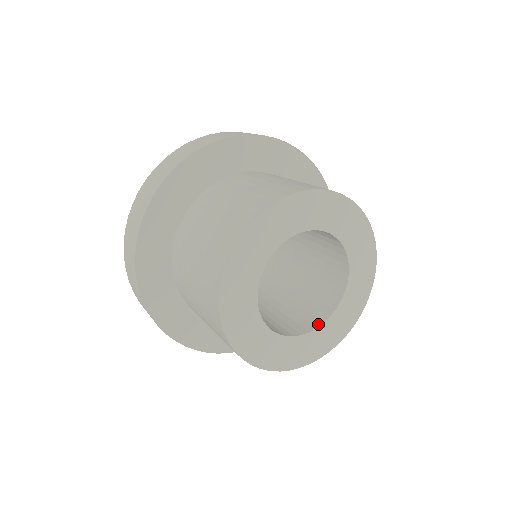
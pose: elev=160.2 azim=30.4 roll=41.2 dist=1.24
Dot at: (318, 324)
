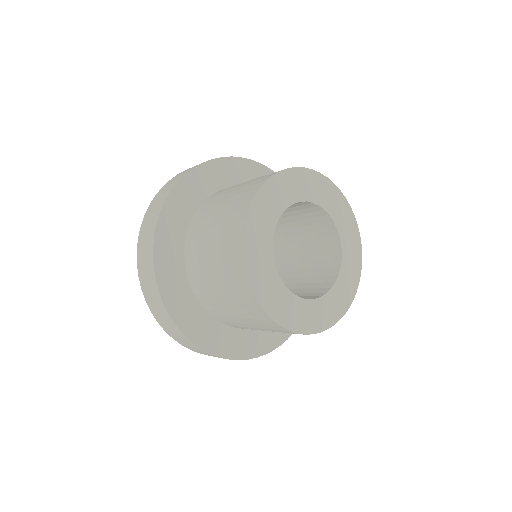
Dot at: (339, 265)
